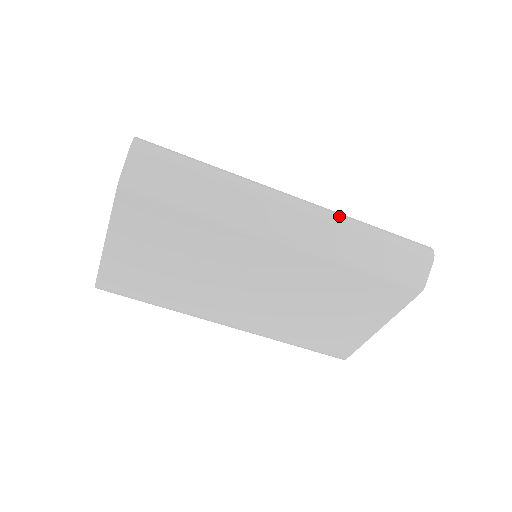
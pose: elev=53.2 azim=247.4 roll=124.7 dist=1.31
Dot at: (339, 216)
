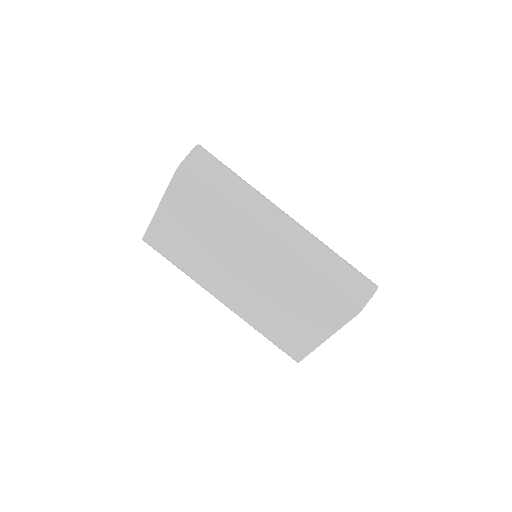
Dot at: (314, 238)
